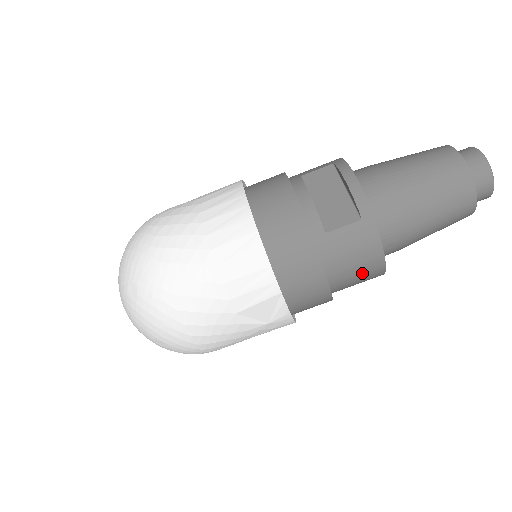
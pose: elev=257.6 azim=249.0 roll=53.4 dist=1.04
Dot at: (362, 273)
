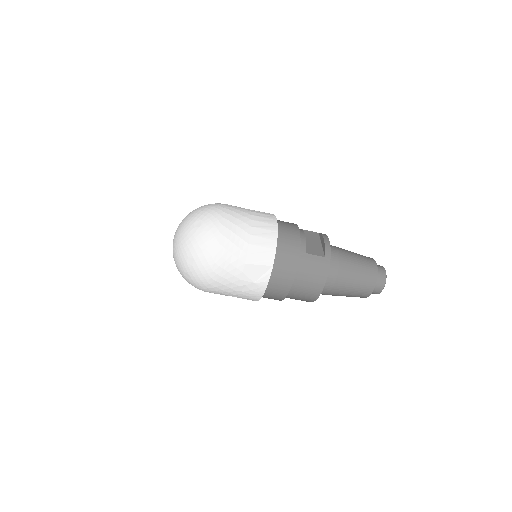
Dot at: (310, 286)
